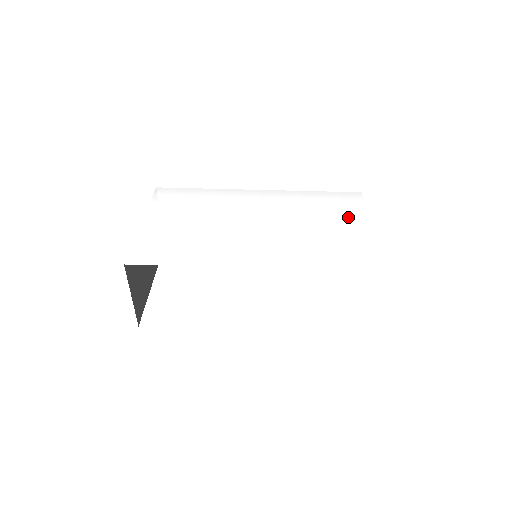
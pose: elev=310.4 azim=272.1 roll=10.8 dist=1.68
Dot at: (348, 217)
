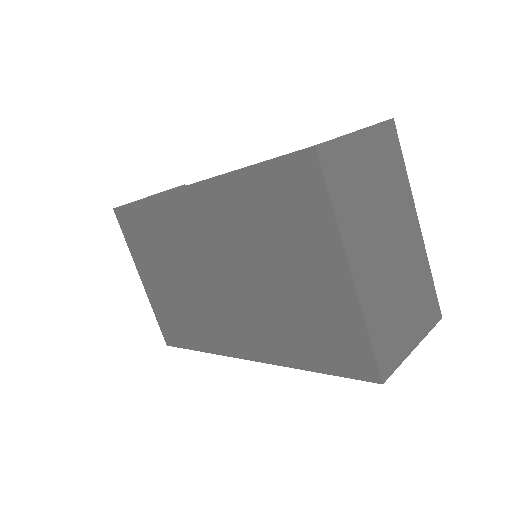
Dot at: occluded
